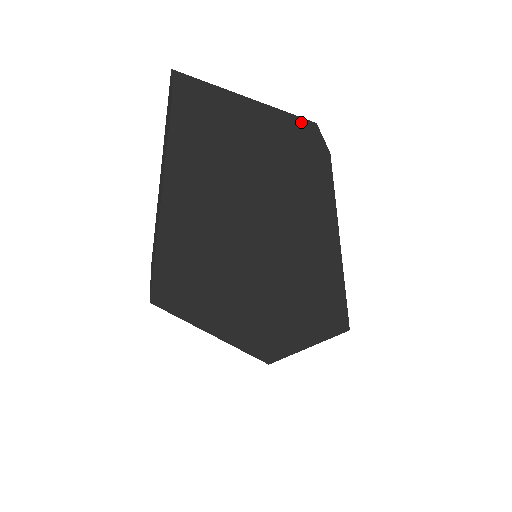
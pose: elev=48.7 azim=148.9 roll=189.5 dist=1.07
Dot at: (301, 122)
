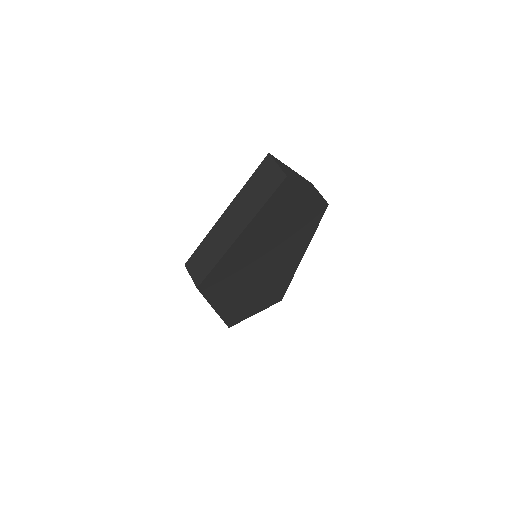
Dot at: (310, 184)
